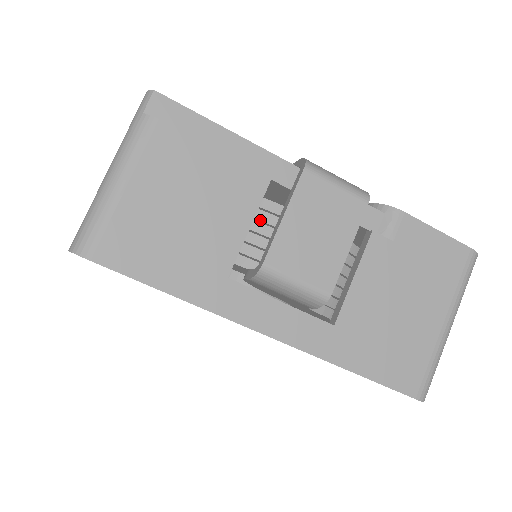
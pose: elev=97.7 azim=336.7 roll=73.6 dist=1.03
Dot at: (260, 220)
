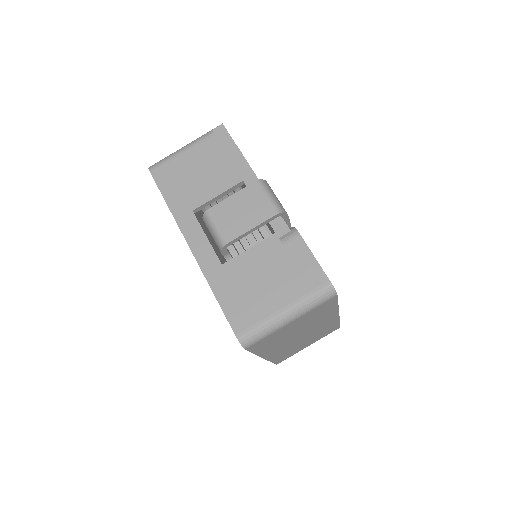
Dot at: occluded
